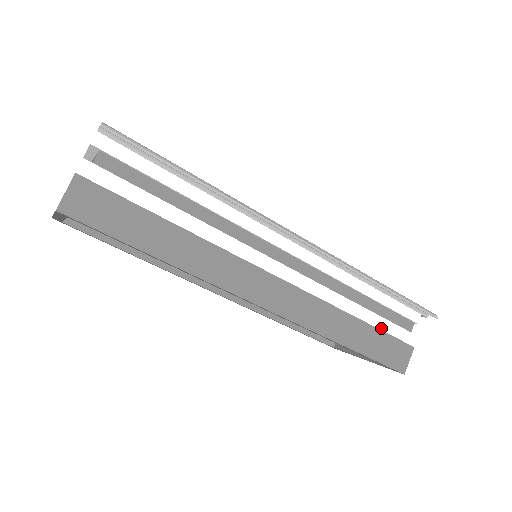
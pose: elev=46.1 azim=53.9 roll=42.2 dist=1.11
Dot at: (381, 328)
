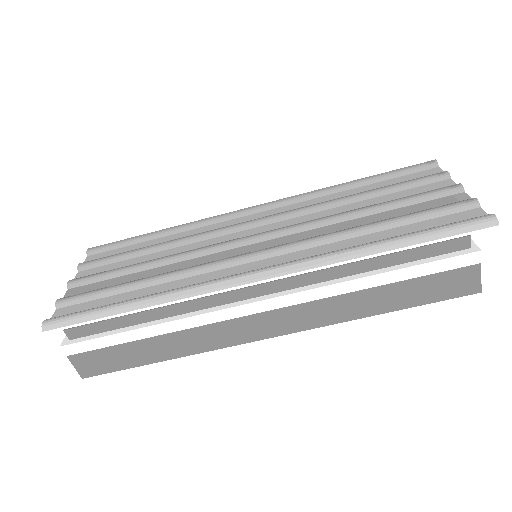
Dot at: (416, 276)
